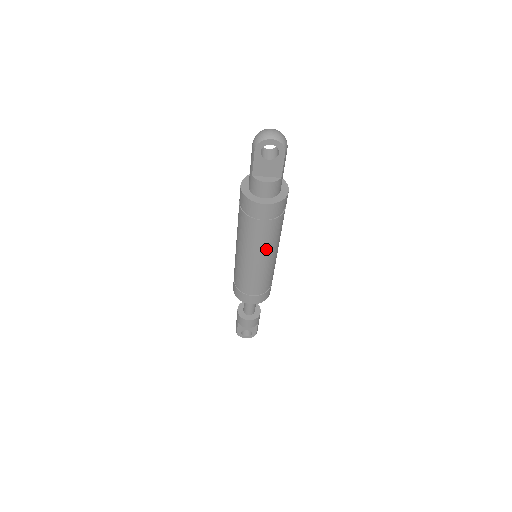
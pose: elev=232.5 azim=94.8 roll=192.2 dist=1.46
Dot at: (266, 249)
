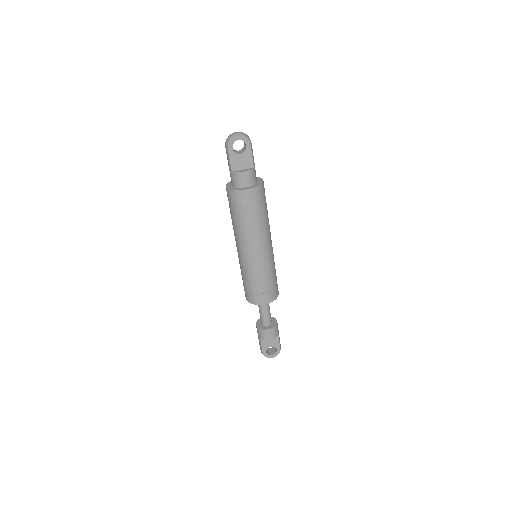
Dot at: (261, 237)
